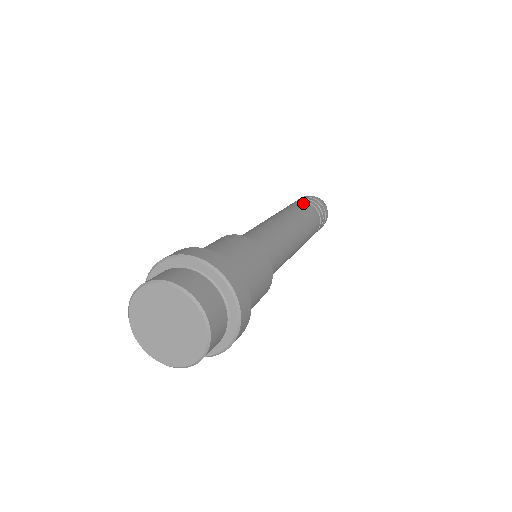
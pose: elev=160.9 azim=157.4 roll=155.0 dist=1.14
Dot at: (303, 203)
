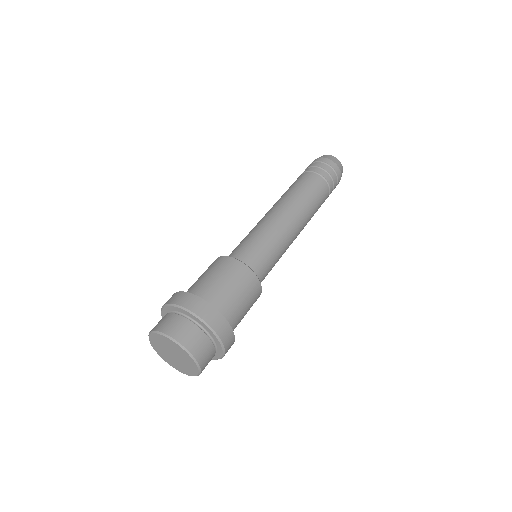
Dot at: (300, 176)
